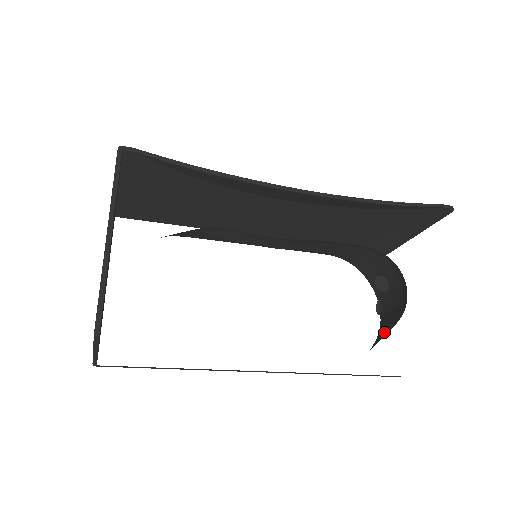
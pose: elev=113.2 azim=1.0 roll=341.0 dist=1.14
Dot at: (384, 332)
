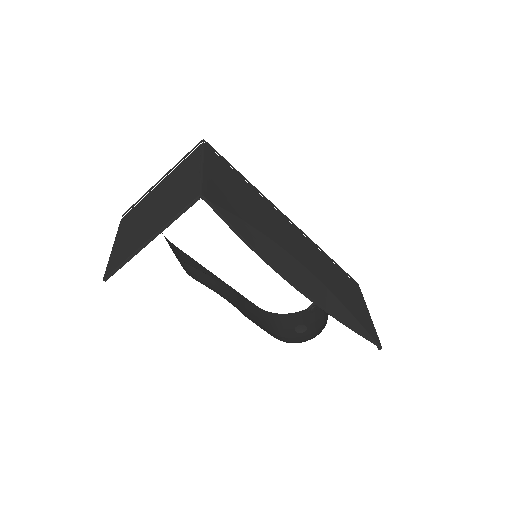
Dot at: (294, 322)
